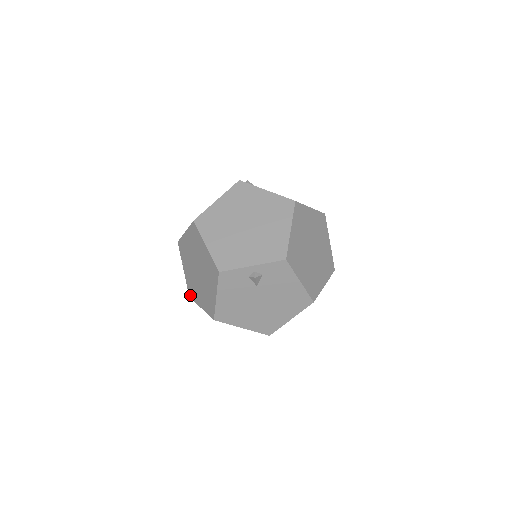
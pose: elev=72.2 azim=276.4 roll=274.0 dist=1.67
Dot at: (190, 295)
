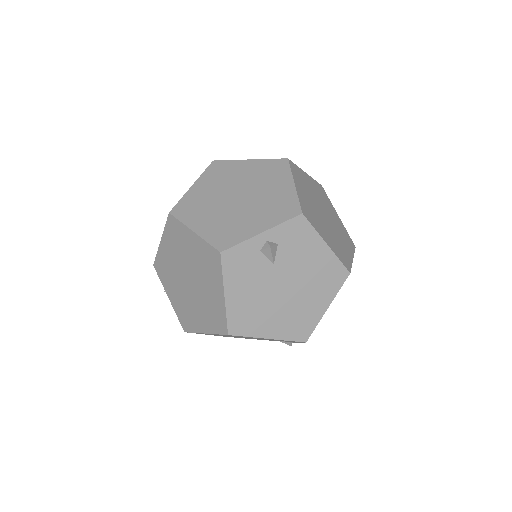
Dot at: (185, 328)
